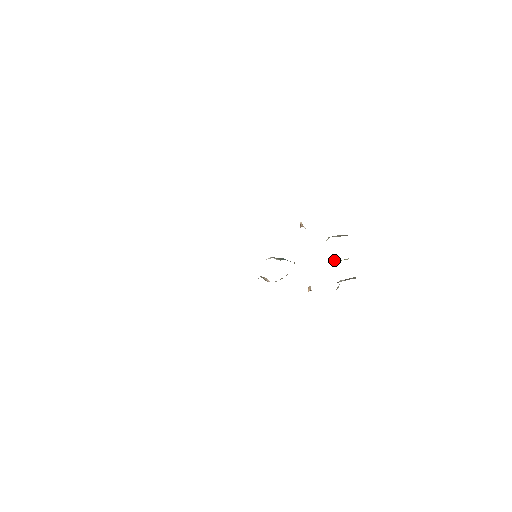
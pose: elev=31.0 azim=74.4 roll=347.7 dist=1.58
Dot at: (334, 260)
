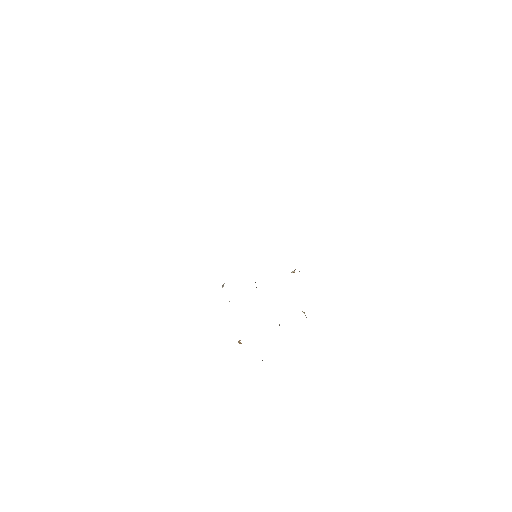
Dot at: occluded
